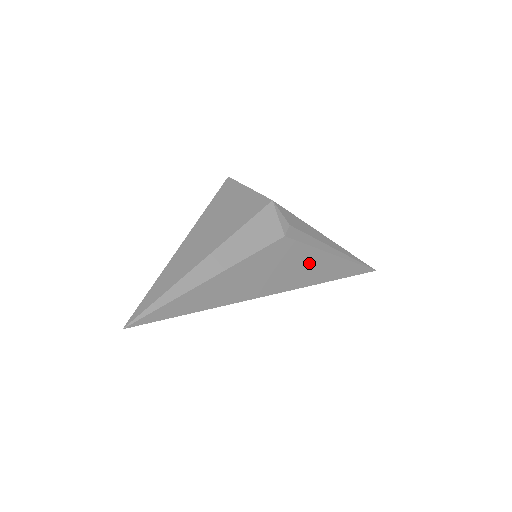
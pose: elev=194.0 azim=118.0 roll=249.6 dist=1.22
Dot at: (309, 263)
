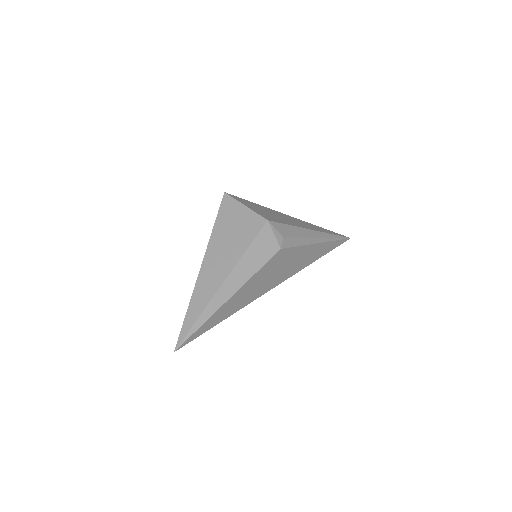
Dot at: (299, 257)
